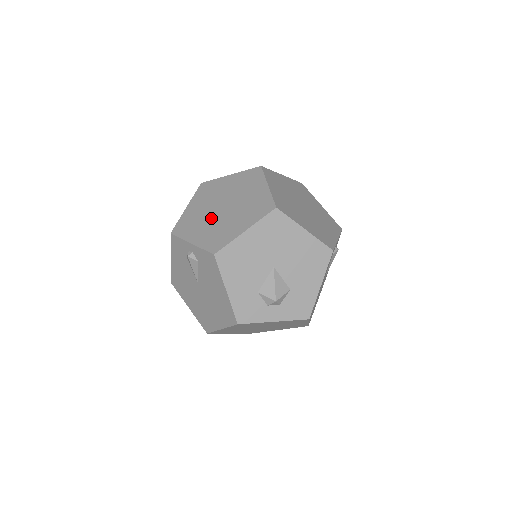
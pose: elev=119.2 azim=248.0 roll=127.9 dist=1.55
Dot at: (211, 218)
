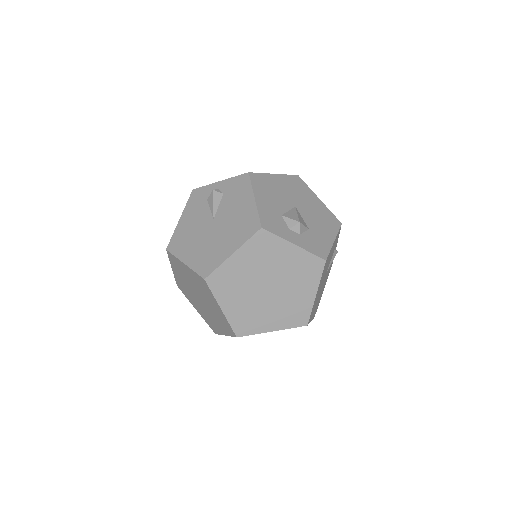
Dot at: occluded
